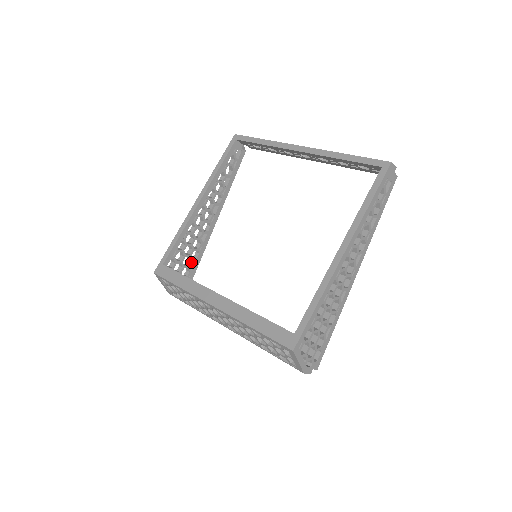
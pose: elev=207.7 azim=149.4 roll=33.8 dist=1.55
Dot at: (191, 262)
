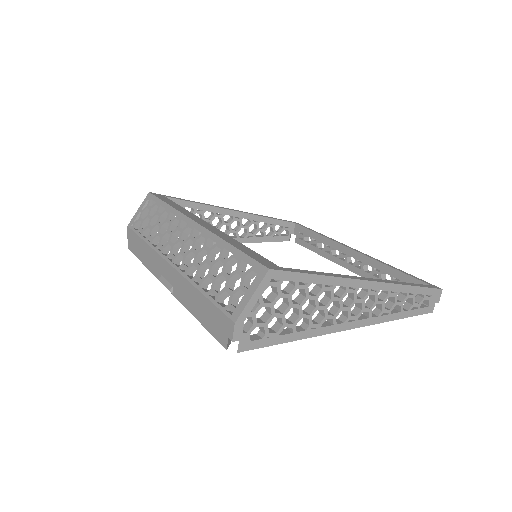
Dot at: occluded
